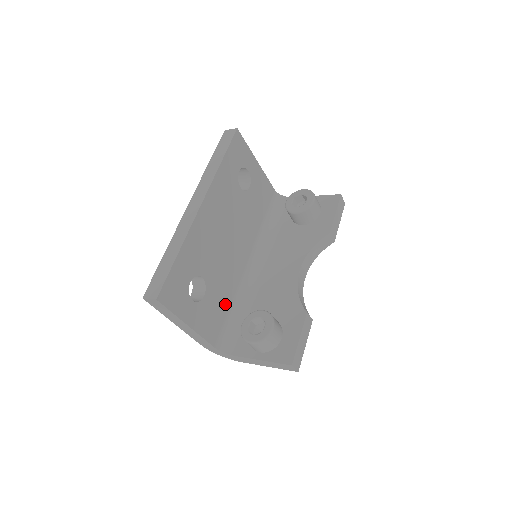
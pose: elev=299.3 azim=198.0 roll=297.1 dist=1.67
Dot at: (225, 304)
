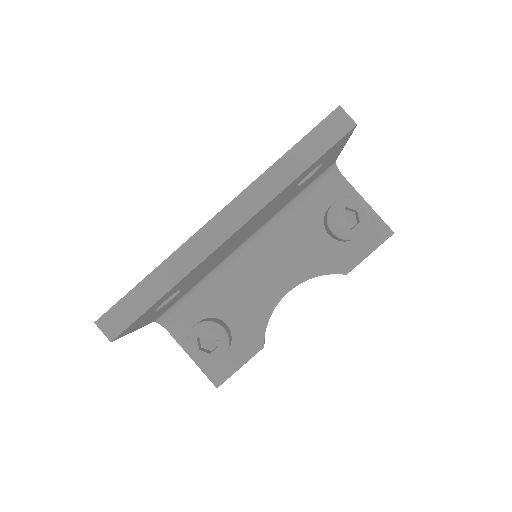
Dot at: (190, 288)
